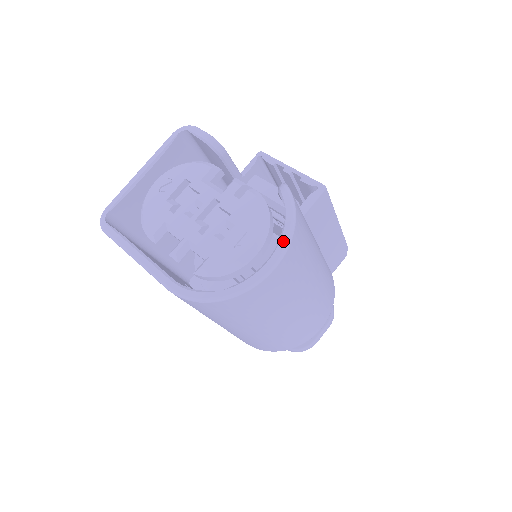
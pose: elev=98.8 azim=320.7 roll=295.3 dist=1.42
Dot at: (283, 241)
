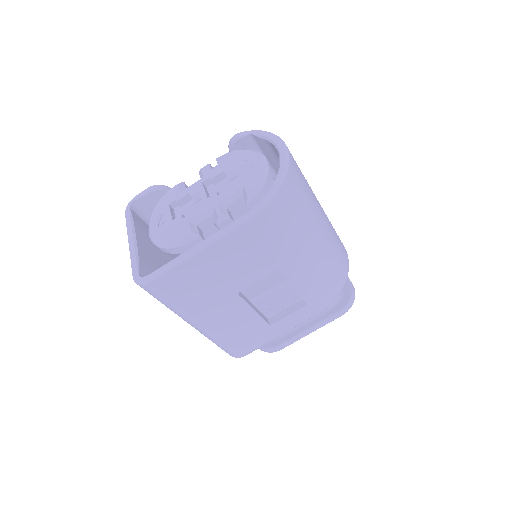
Dot at: (270, 136)
